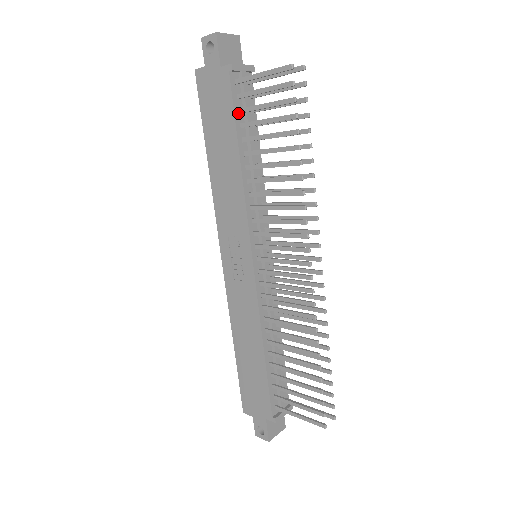
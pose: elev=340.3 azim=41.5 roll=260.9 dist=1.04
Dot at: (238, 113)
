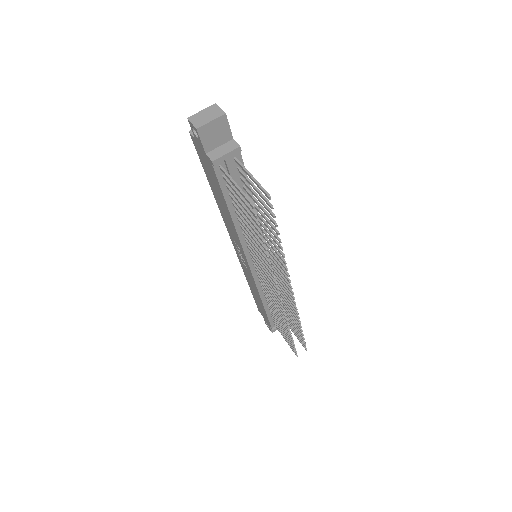
Dot at: (226, 187)
